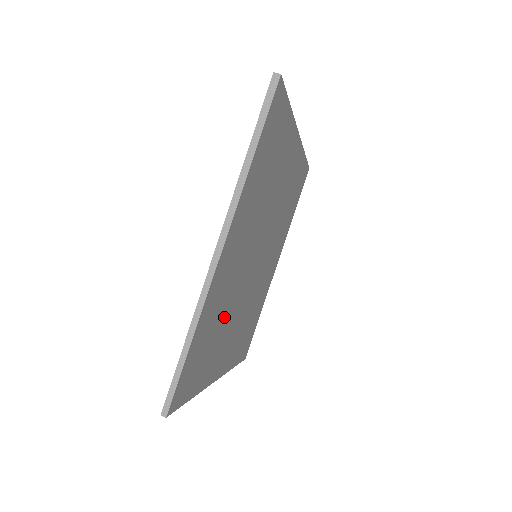
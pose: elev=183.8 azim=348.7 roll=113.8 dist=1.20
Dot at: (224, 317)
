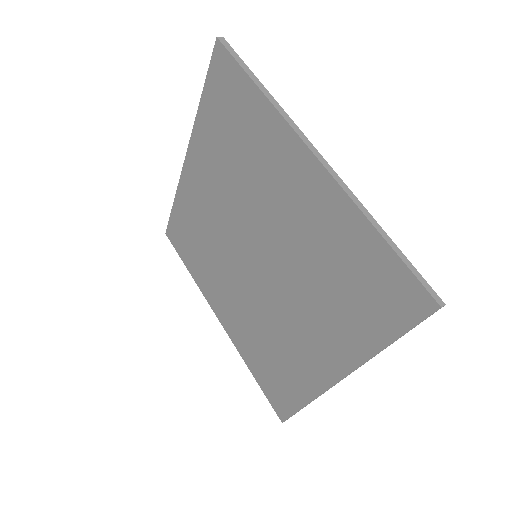
Dot at: (322, 275)
